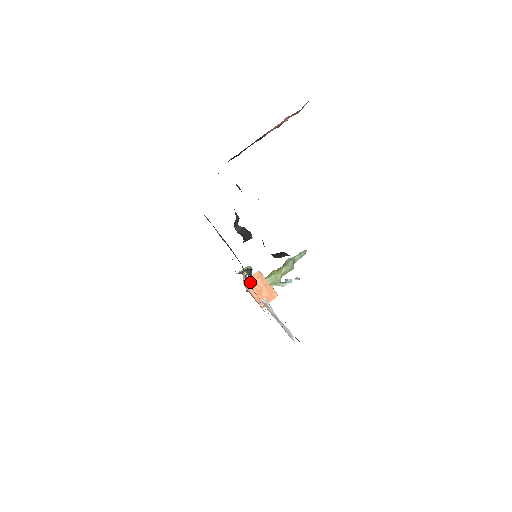
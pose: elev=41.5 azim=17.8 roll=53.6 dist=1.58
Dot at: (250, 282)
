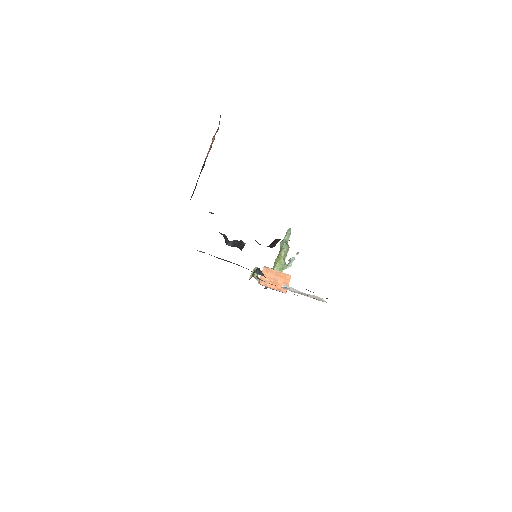
Dot at: (263, 280)
